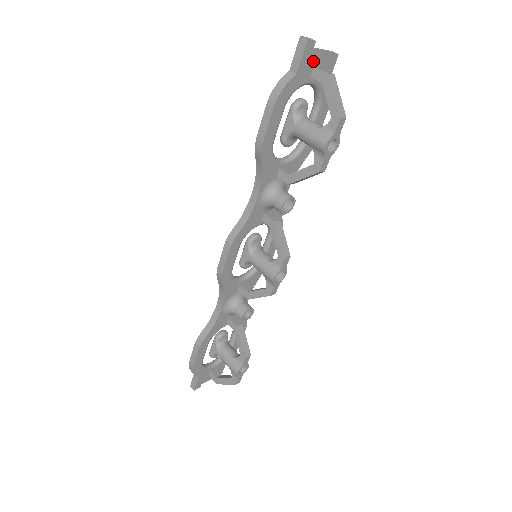
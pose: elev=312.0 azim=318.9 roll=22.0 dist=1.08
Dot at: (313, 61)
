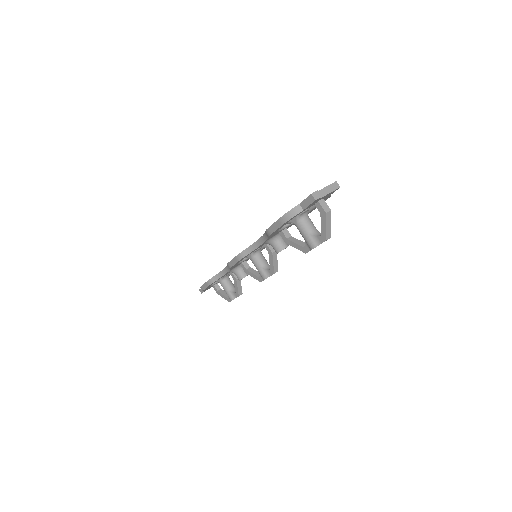
Dot at: (318, 200)
